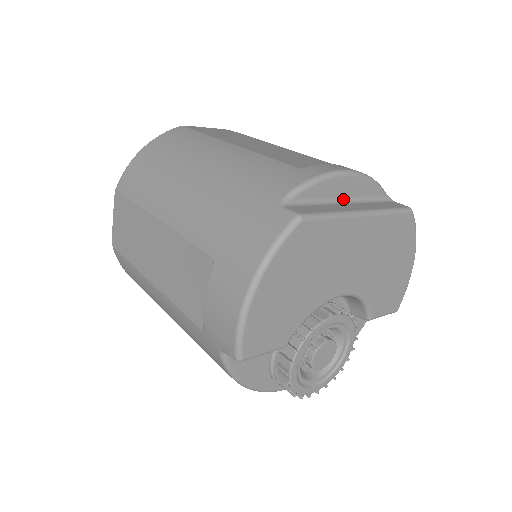
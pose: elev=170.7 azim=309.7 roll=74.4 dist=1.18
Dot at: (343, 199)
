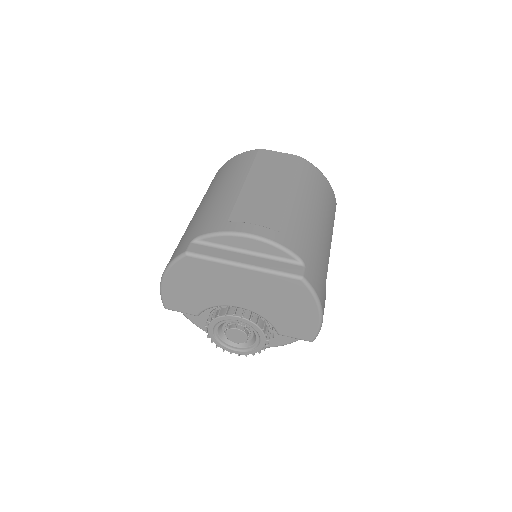
Dot at: (247, 251)
